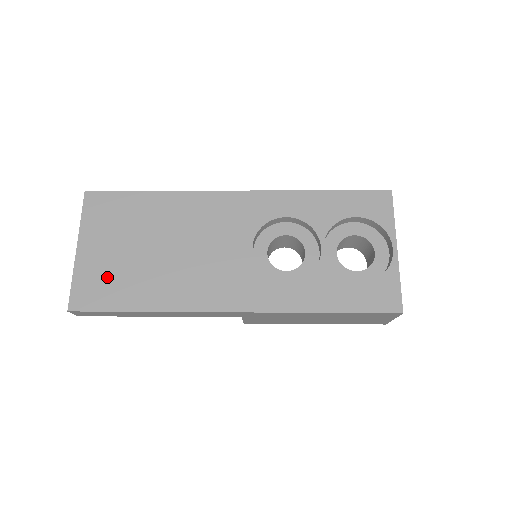
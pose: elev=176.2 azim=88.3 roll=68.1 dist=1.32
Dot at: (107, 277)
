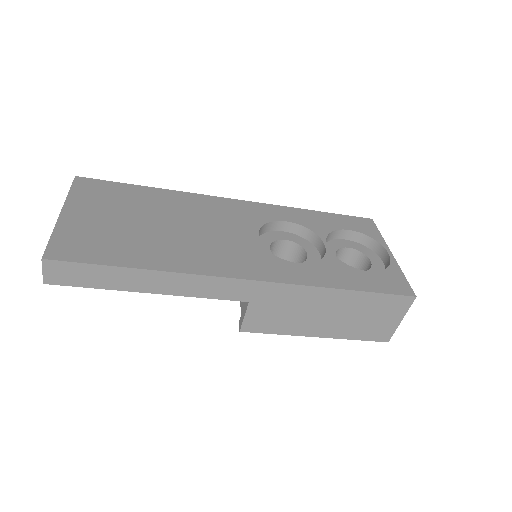
Dot at: (97, 237)
